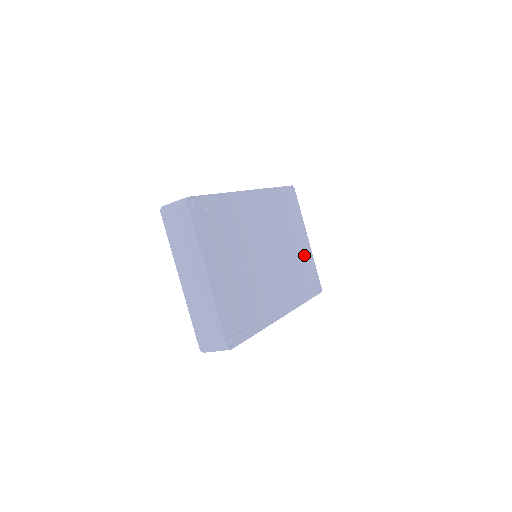
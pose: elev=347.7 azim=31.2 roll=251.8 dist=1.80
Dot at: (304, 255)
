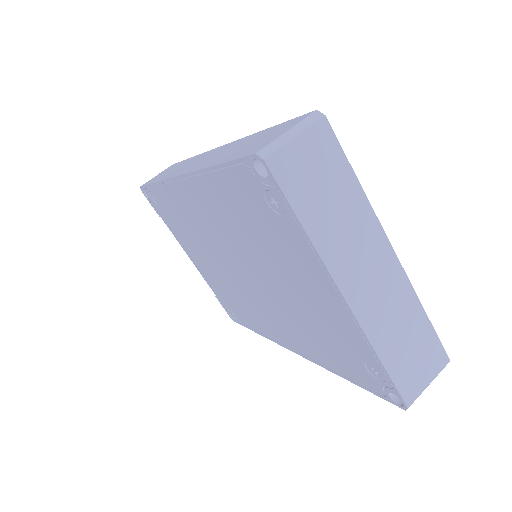
Dot at: occluded
